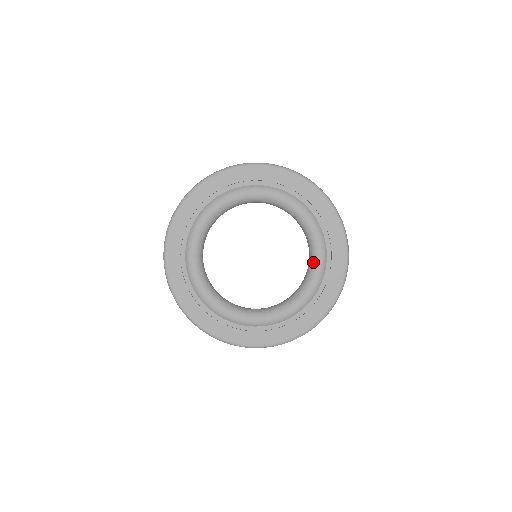
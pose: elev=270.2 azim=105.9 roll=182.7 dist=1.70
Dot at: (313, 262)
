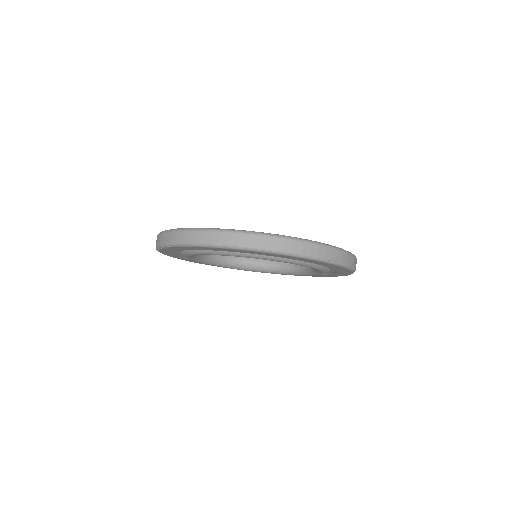
Dot at: occluded
